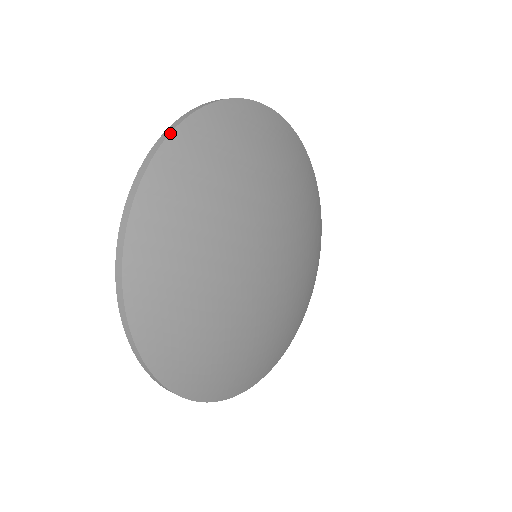
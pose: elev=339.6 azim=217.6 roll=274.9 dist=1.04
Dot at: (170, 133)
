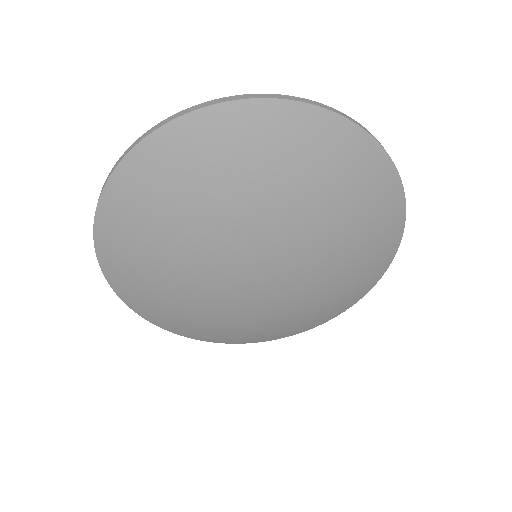
Dot at: (145, 137)
